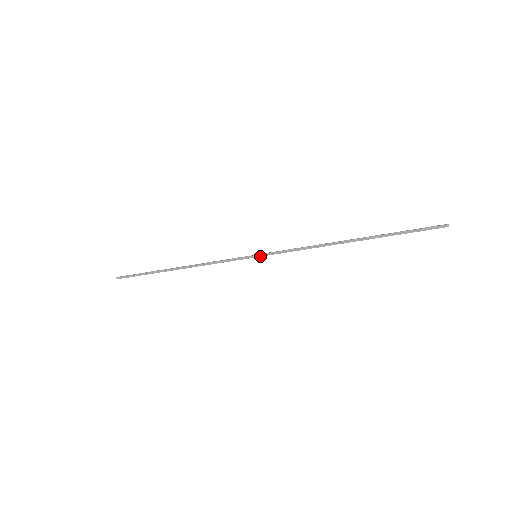
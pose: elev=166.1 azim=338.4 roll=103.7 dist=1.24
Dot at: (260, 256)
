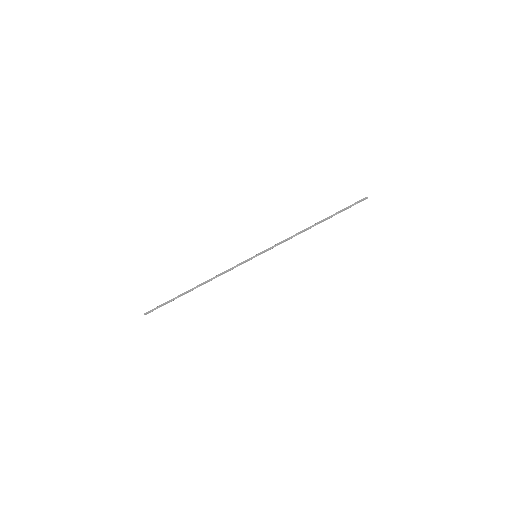
Dot at: (259, 254)
